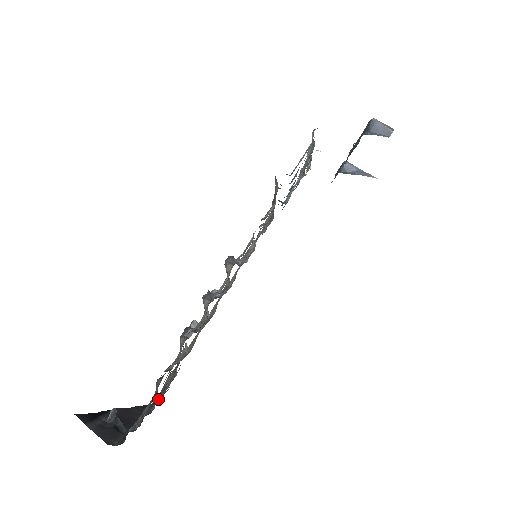
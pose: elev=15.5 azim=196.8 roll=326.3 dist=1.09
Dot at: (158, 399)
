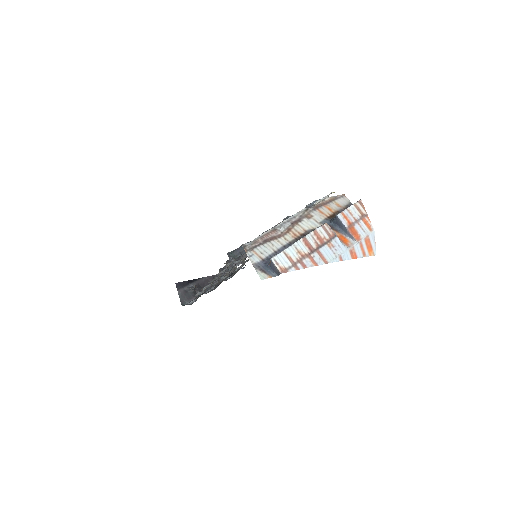
Dot at: (215, 287)
